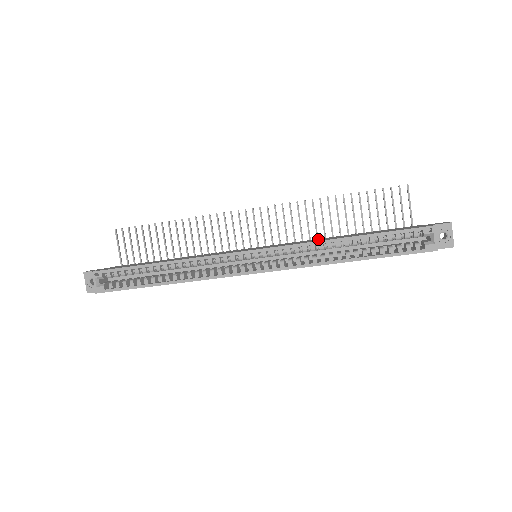
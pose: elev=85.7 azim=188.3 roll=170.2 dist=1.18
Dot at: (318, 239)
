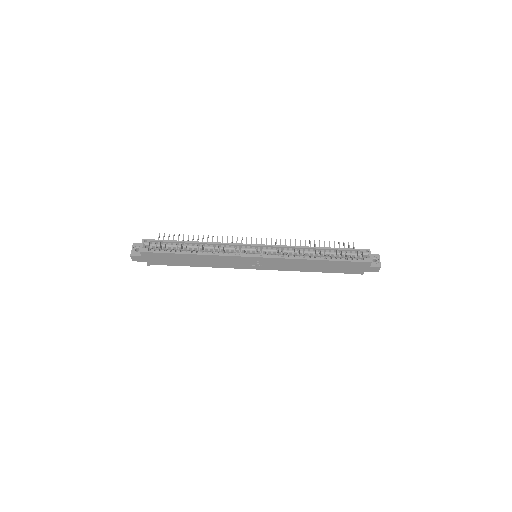
Dot at: occluded
